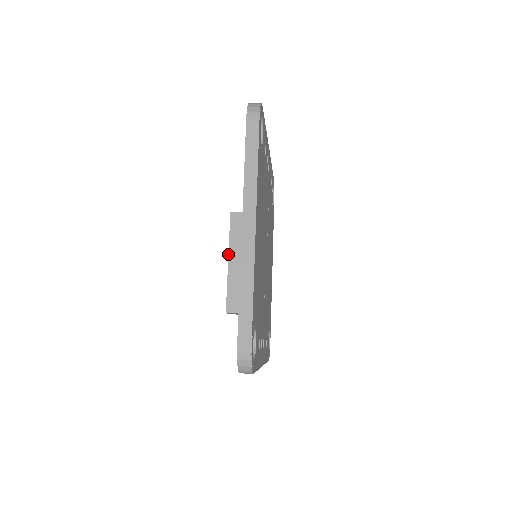
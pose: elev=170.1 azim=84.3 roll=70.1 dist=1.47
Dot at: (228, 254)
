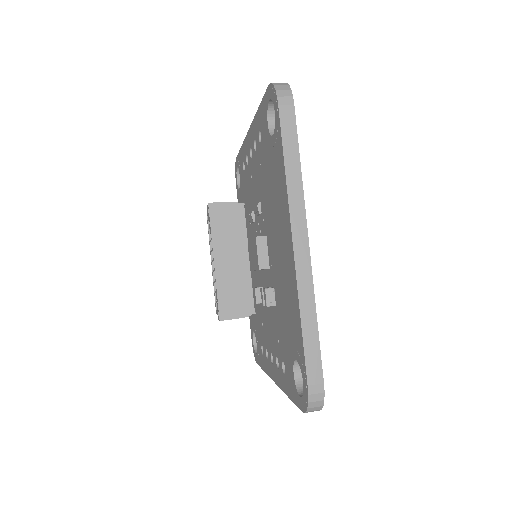
Dot at: (213, 253)
